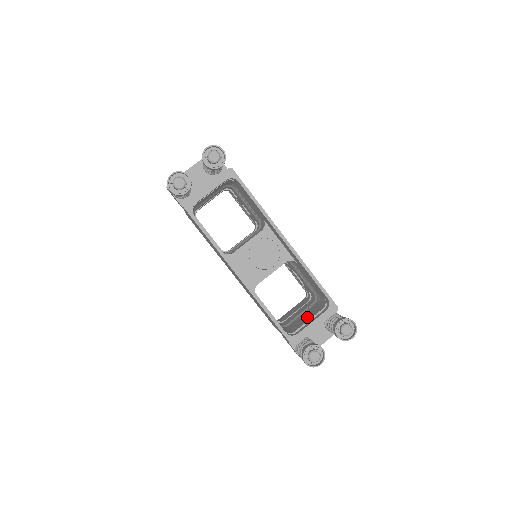
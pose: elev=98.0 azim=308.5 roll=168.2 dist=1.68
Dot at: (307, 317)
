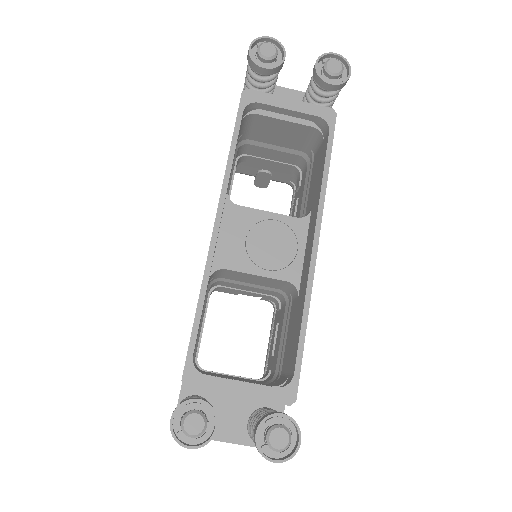
Dot at: occluded
